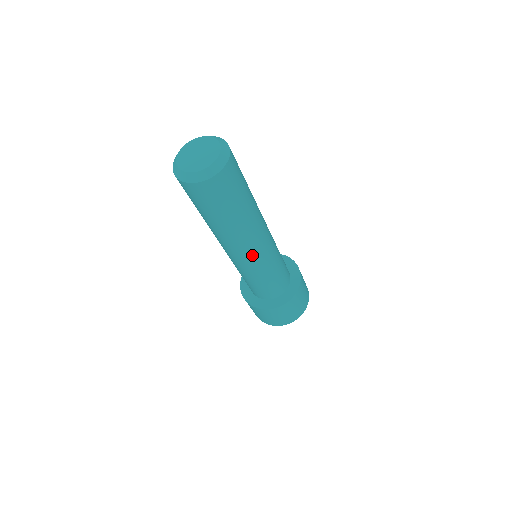
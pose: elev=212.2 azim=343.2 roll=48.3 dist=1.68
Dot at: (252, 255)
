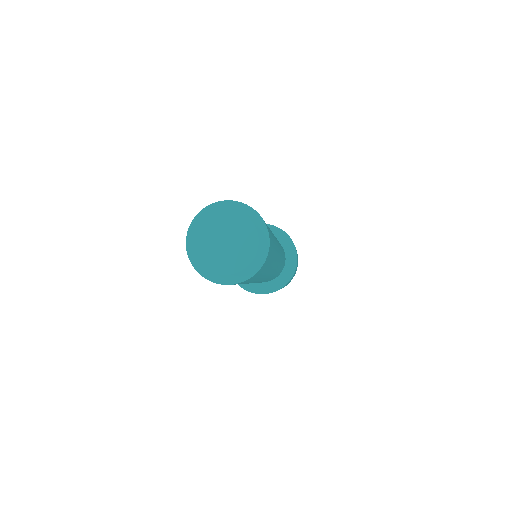
Dot at: (263, 280)
